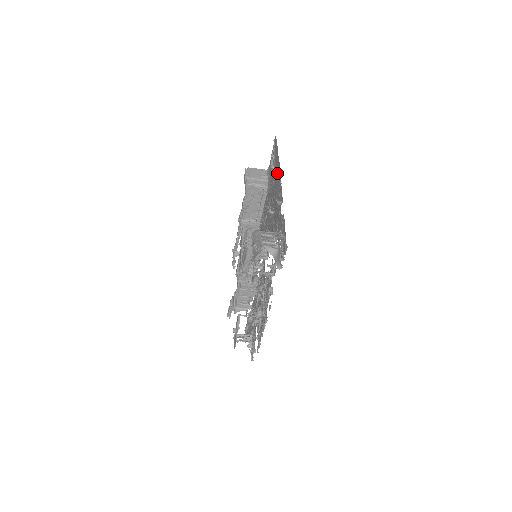
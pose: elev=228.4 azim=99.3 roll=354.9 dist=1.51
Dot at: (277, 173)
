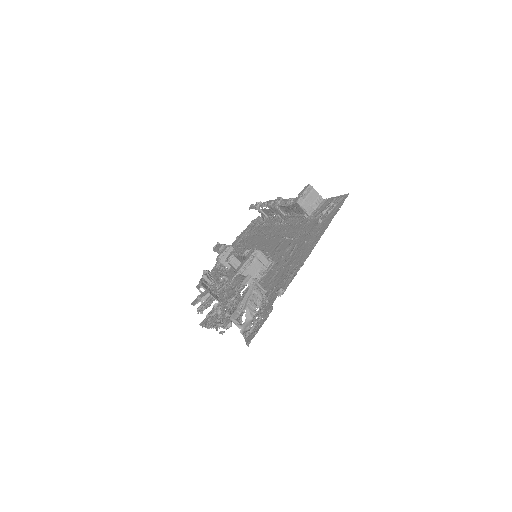
Dot at: (313, 241)
